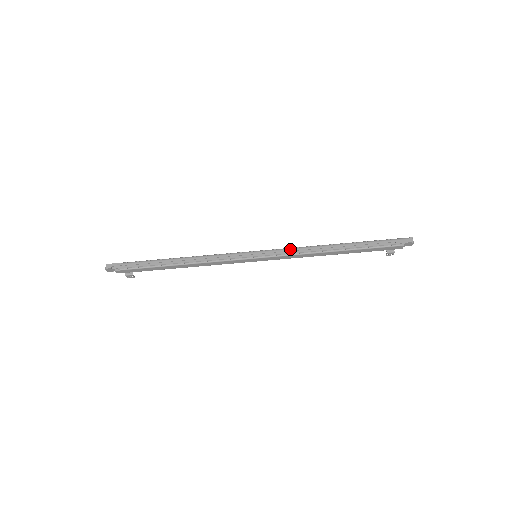
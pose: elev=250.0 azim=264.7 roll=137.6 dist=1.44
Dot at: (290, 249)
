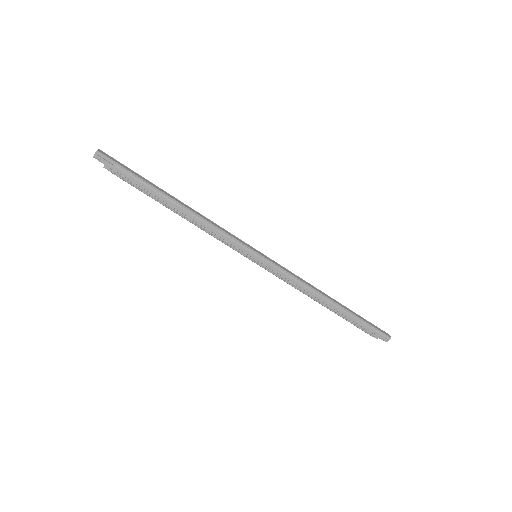
Dot at: (289, 277)
